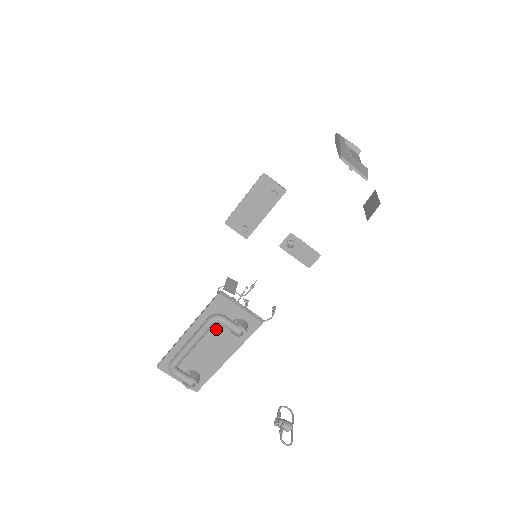
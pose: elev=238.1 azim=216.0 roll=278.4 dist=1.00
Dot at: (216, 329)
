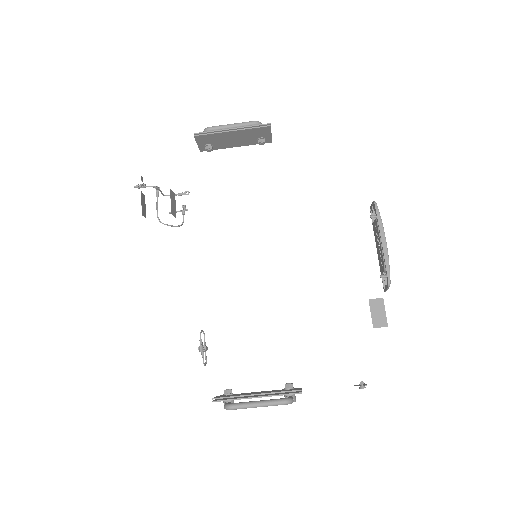
Dot at: occluded
